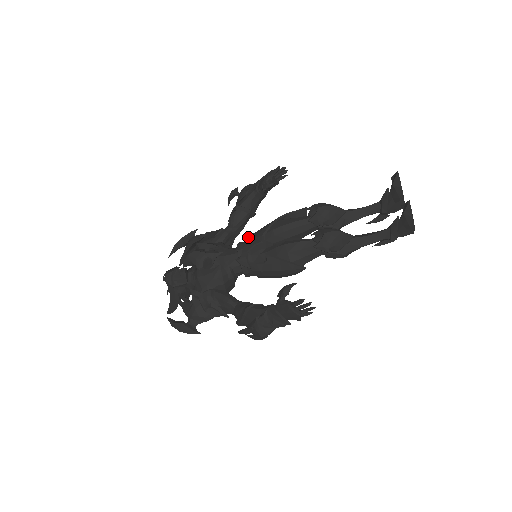
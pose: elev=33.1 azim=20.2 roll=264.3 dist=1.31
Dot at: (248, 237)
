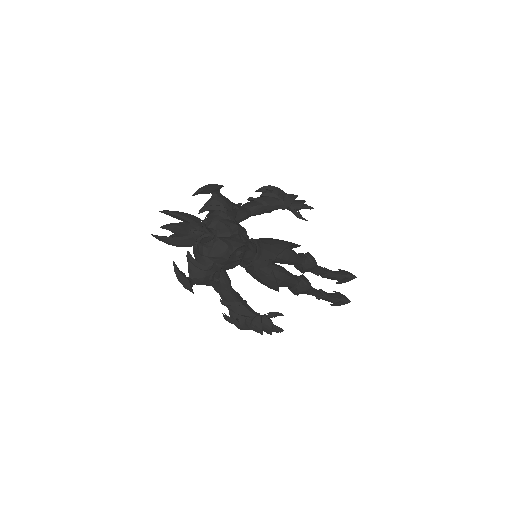
Dot at: (267, 246)
